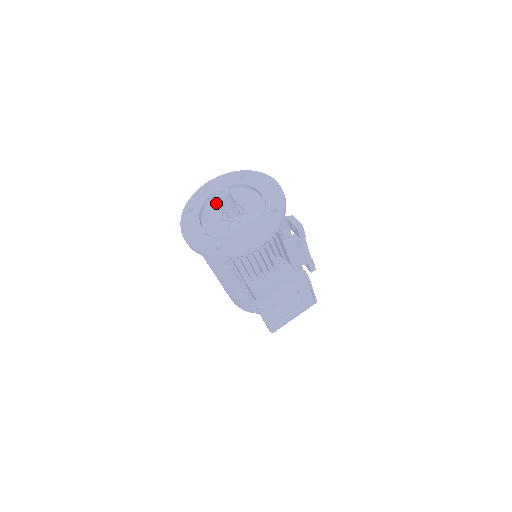
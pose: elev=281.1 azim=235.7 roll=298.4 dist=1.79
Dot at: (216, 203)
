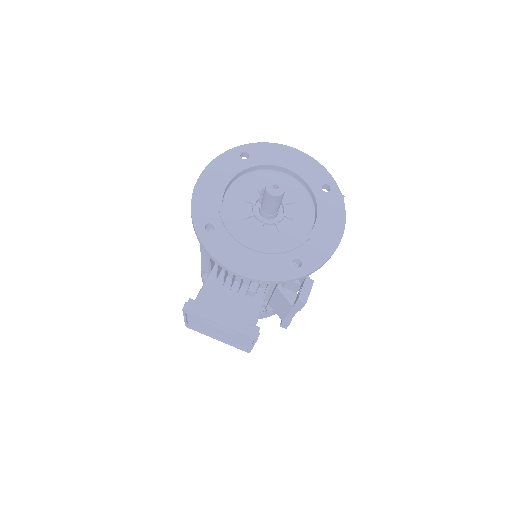
Dot at: occluded
